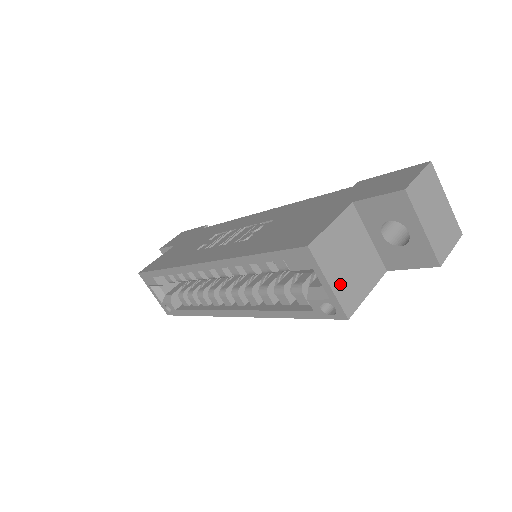
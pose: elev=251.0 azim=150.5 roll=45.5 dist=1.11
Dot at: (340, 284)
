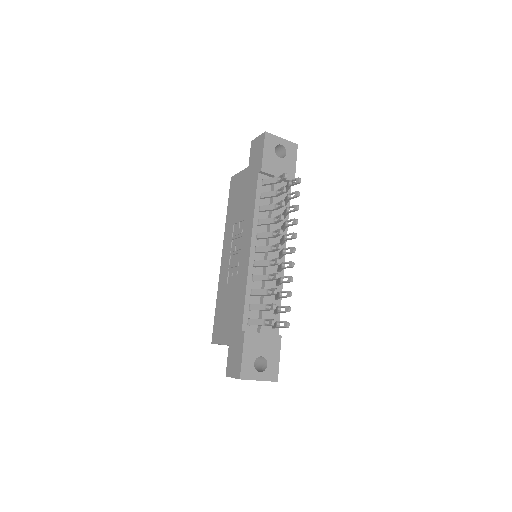
Dot at: occluded
